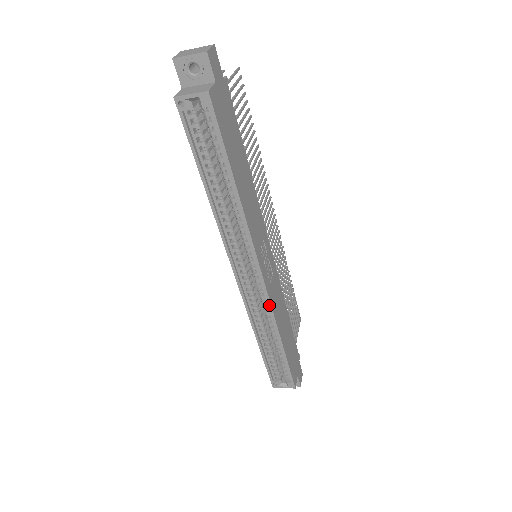
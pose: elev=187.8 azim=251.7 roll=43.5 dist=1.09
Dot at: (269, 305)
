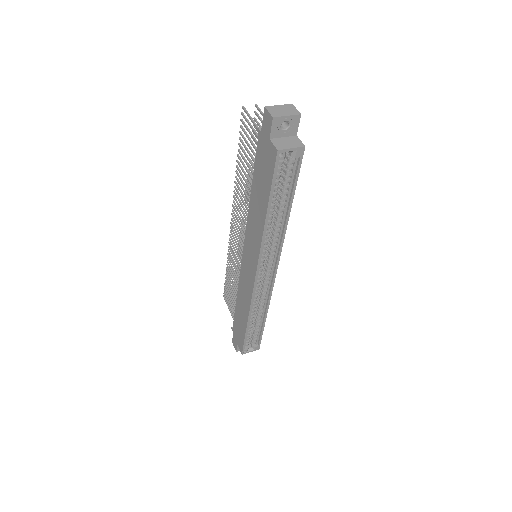
Dot at: (271, 292)
